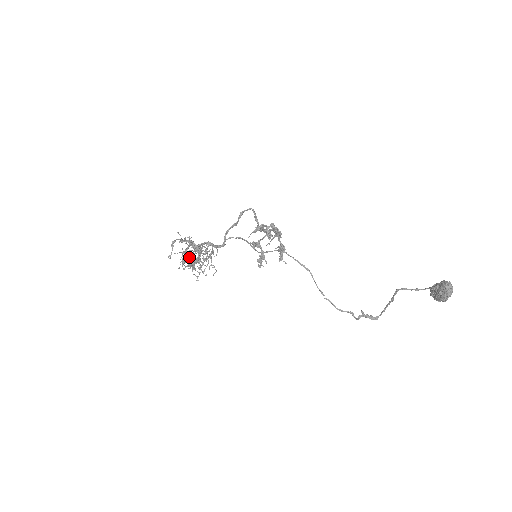
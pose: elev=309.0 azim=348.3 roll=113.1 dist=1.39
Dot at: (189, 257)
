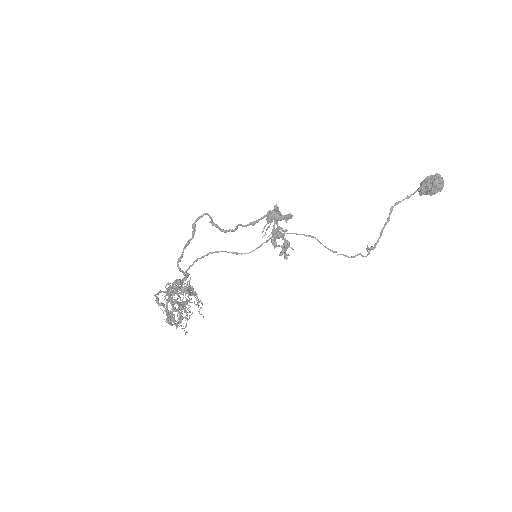
Dot at: (178, 308)
